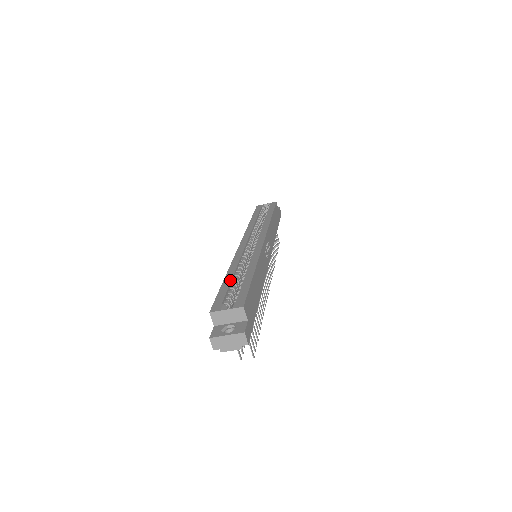
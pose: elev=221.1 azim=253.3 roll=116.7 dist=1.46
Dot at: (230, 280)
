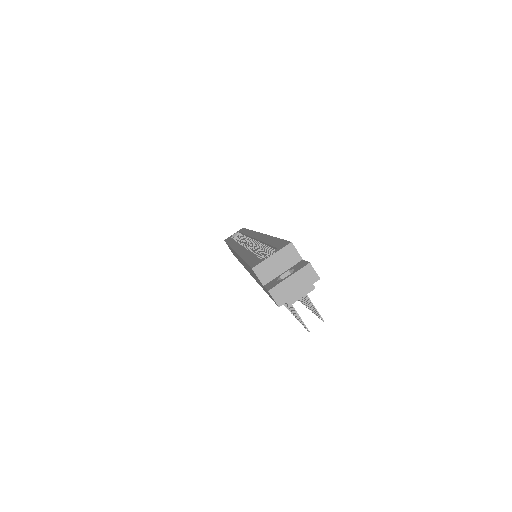
Dot at: (251, 253)
